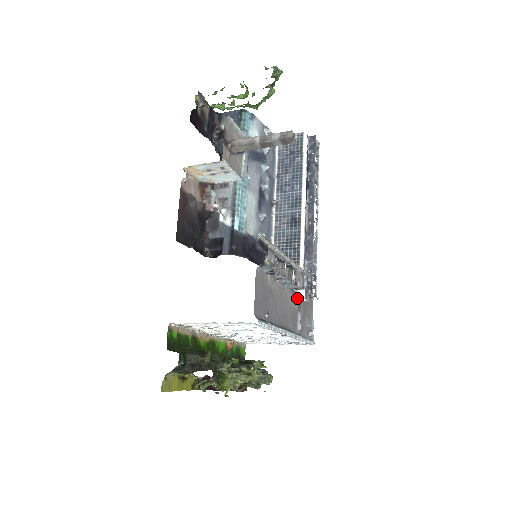
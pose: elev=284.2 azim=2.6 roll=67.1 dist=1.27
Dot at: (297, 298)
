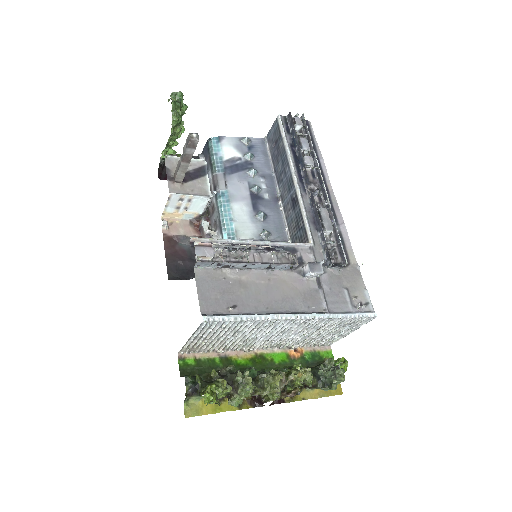
Dot at: (306, 276)
